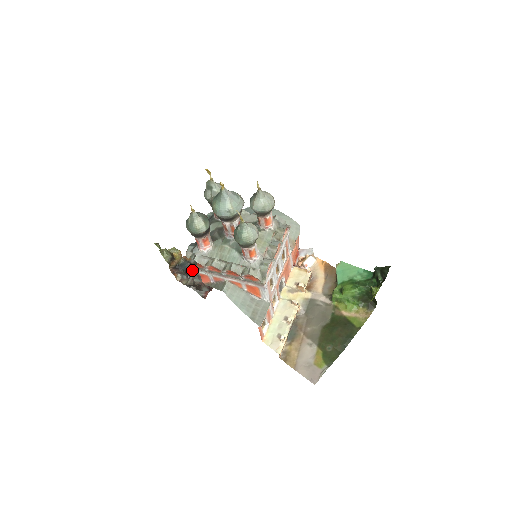
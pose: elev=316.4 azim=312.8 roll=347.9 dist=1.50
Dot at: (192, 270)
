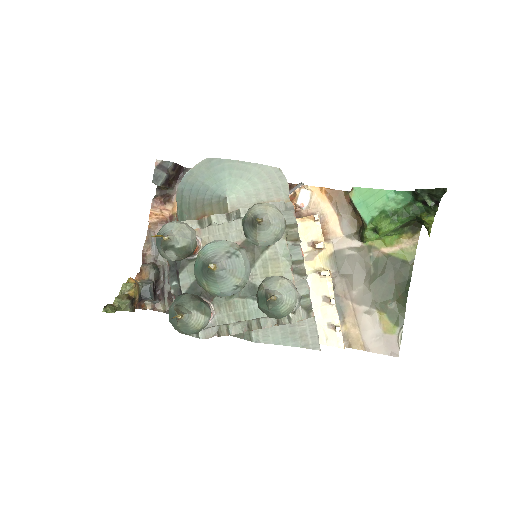
Dot at: (158, 286)
